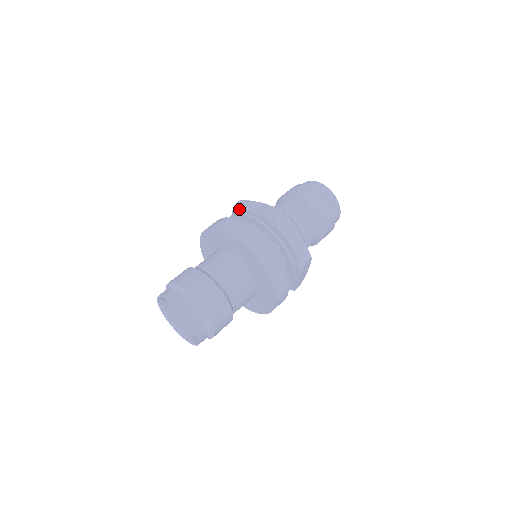
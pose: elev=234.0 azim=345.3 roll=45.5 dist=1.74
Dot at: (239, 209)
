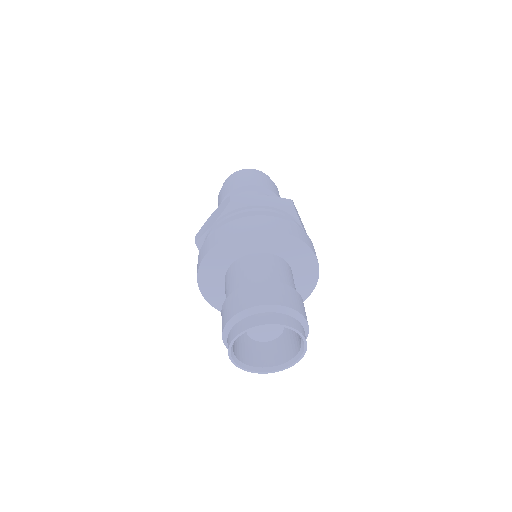
Dot at: (241, 205)
